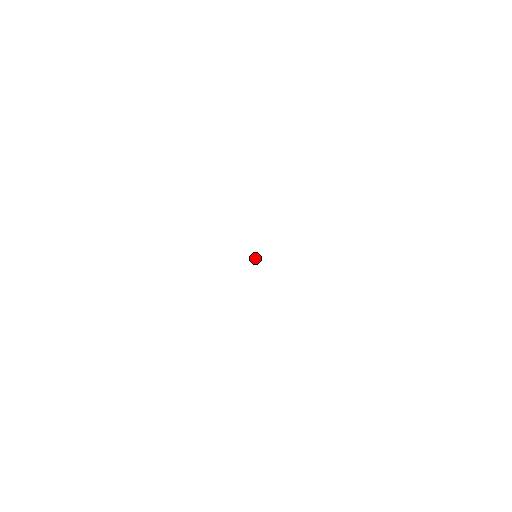
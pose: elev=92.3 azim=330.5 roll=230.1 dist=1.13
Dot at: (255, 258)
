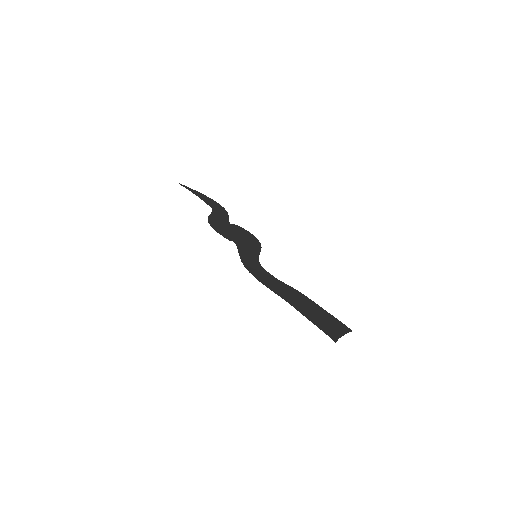
Dot at: (228, 223)
